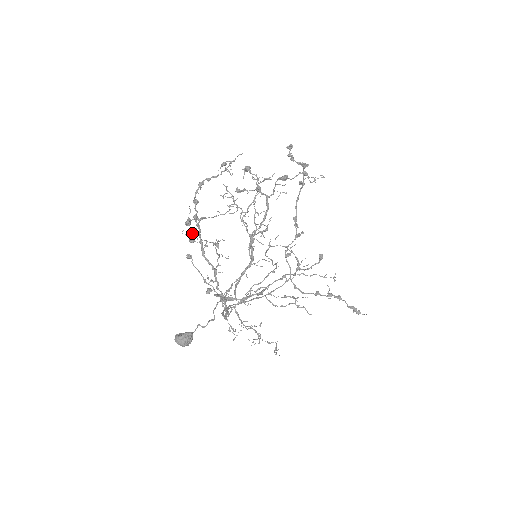
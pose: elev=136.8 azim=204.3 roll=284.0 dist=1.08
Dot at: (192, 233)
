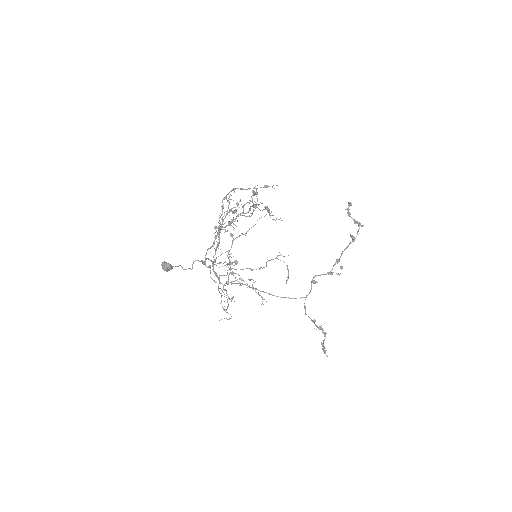
Dot at: occluded
